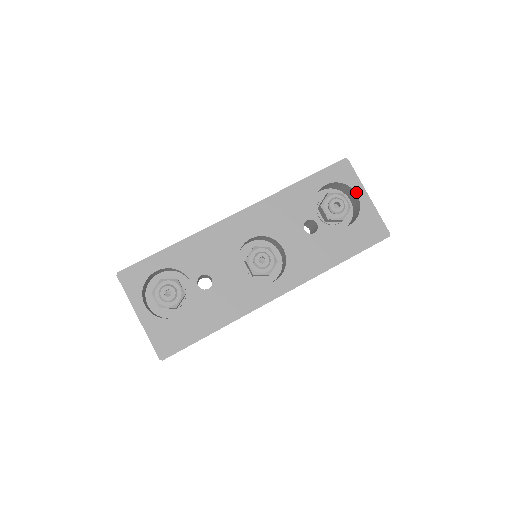
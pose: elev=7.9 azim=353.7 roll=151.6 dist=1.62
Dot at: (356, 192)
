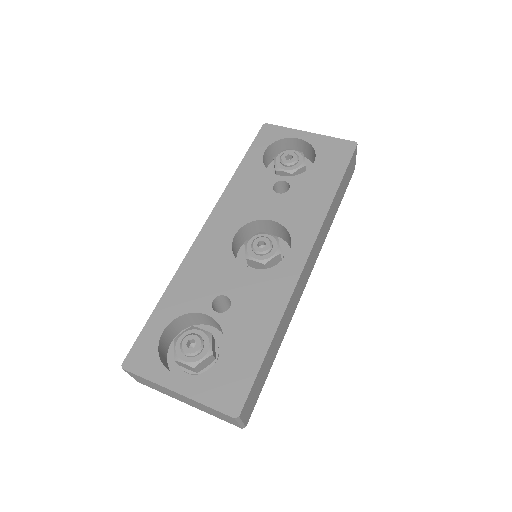
Dot at: (296, 137)
